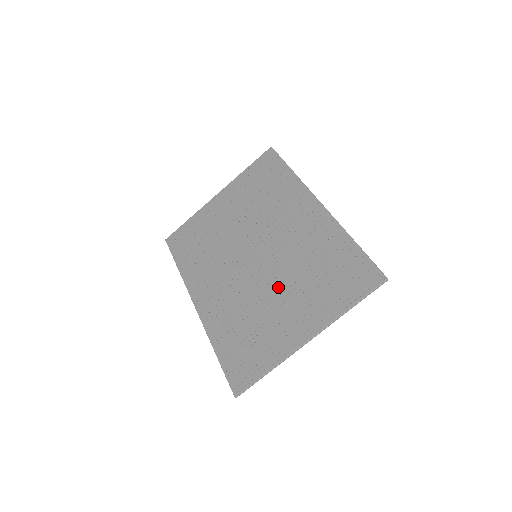
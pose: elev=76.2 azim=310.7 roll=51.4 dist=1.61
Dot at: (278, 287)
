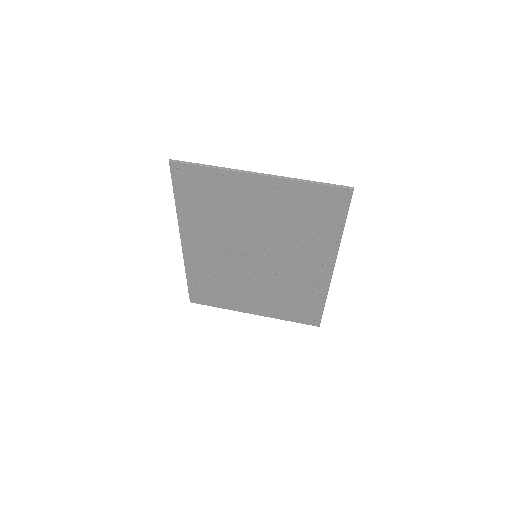
Dot at: (260, 223)
